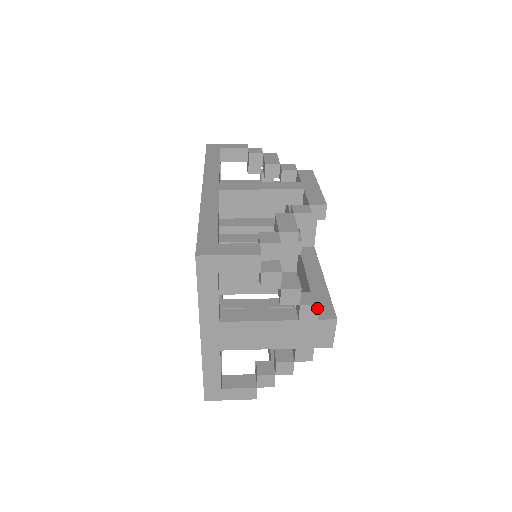
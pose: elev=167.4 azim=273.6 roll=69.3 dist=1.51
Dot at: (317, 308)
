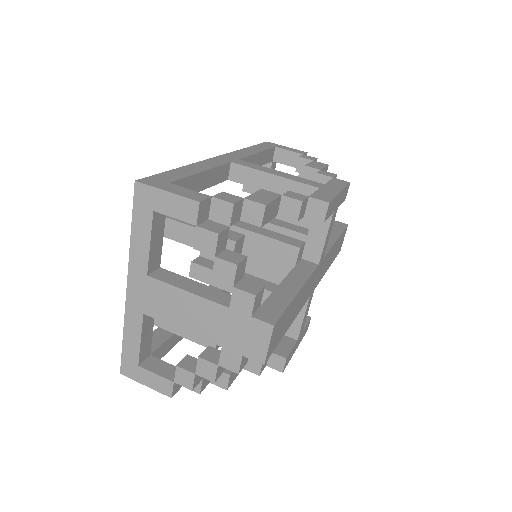
Dot at: (252, 299)
